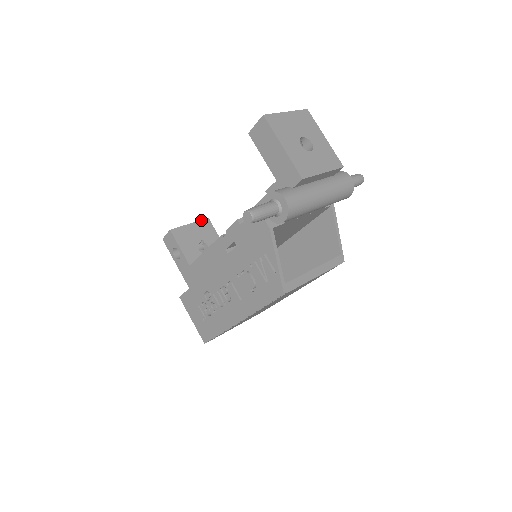
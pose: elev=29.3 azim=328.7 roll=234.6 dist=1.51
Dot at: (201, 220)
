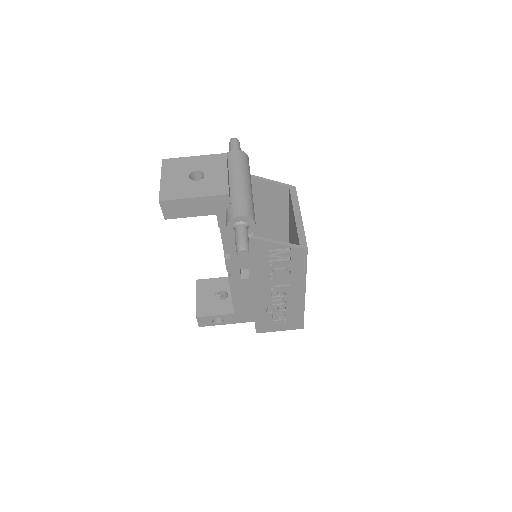
Dot at: (196, 287)
